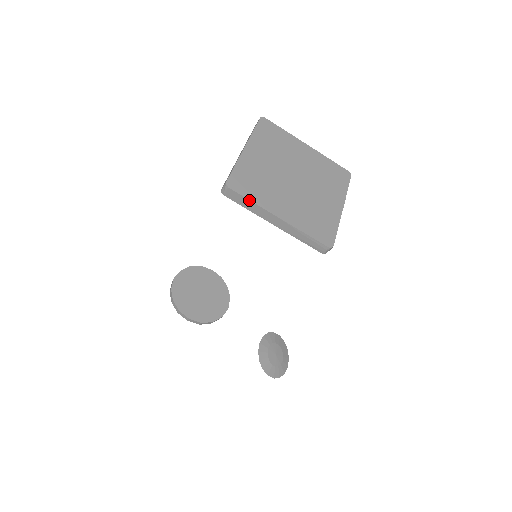
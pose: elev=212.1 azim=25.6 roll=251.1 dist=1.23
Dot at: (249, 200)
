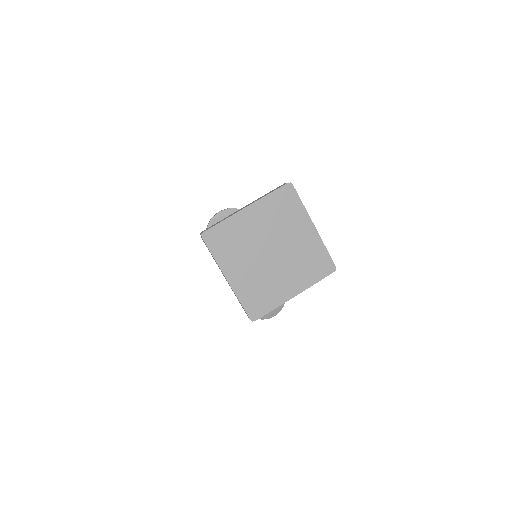
Dot at: (212, 254)
